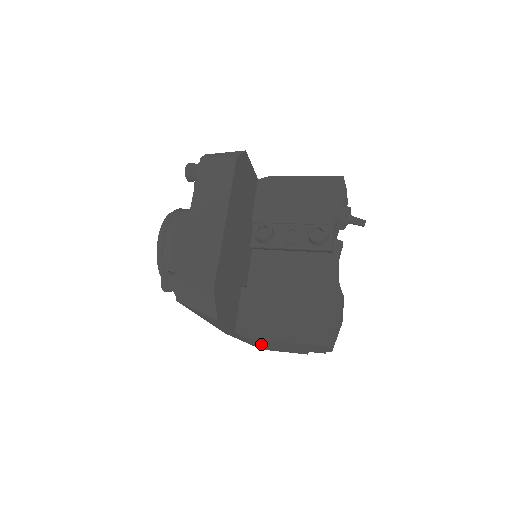
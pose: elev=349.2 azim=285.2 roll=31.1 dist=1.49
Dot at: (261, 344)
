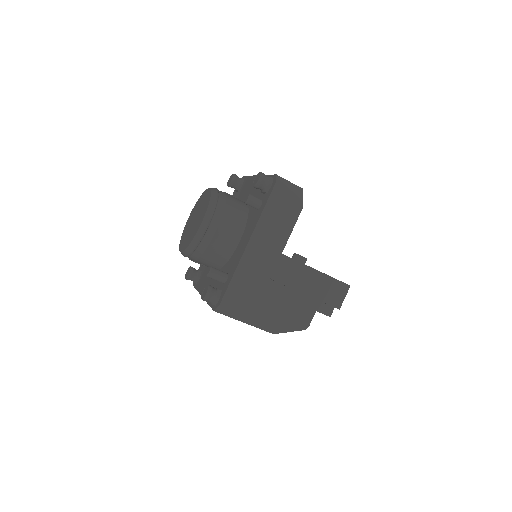
Dot at: (288, 285)
